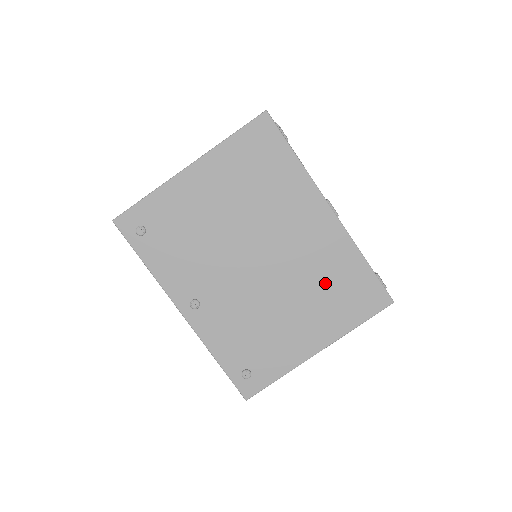
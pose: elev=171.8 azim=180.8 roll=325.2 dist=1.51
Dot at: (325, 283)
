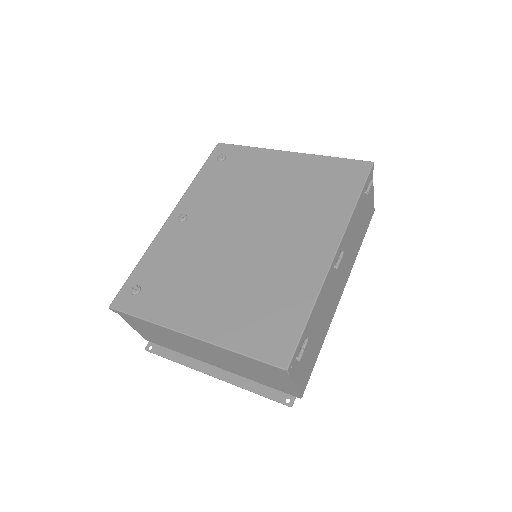
Dot at: (263, 293)
